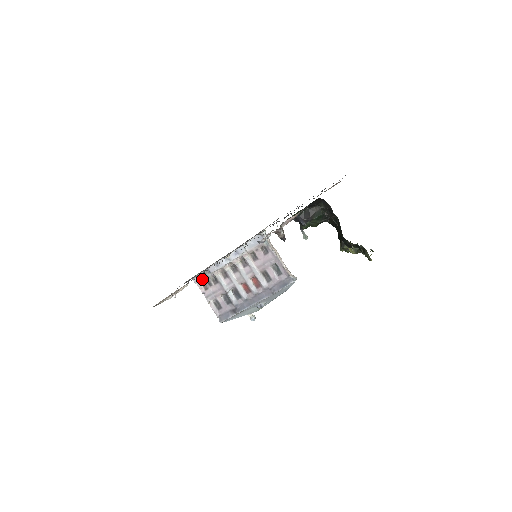
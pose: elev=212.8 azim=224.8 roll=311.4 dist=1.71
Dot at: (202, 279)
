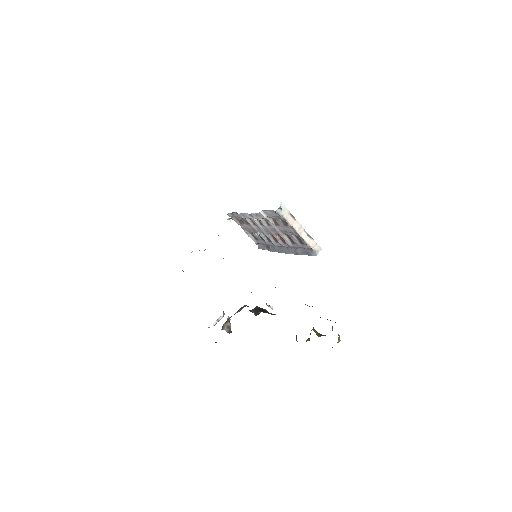
Dot at: (235, 216)
